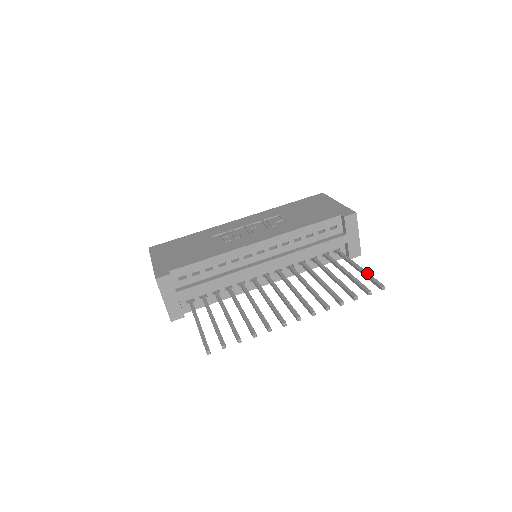
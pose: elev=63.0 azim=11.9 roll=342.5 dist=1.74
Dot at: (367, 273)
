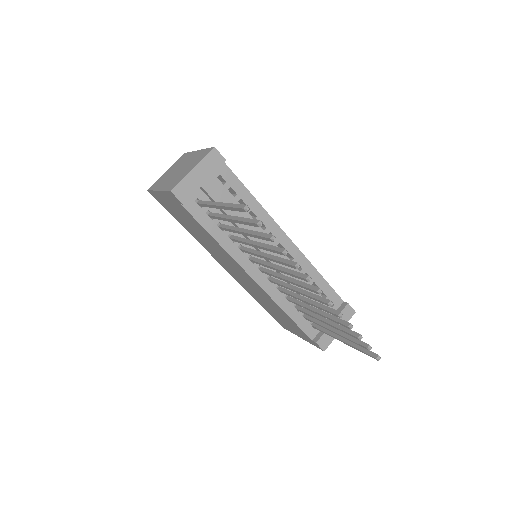
Dot at: occluded
